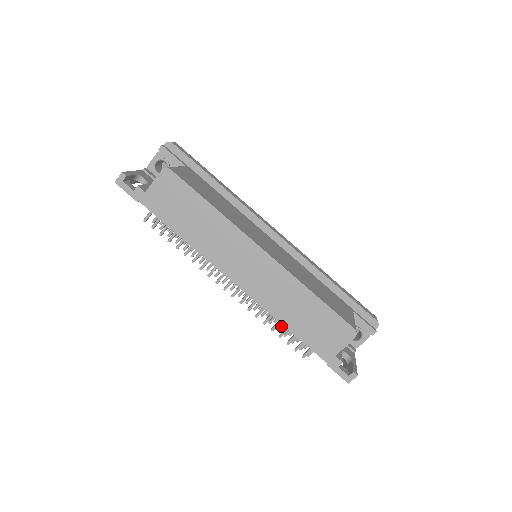
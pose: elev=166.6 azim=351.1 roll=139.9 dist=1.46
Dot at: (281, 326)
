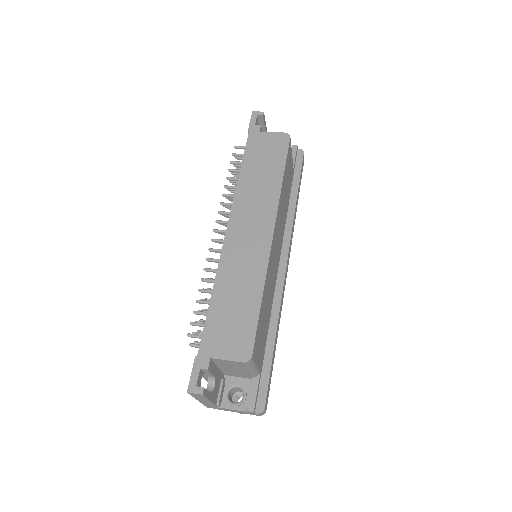
Dot at: occluded
